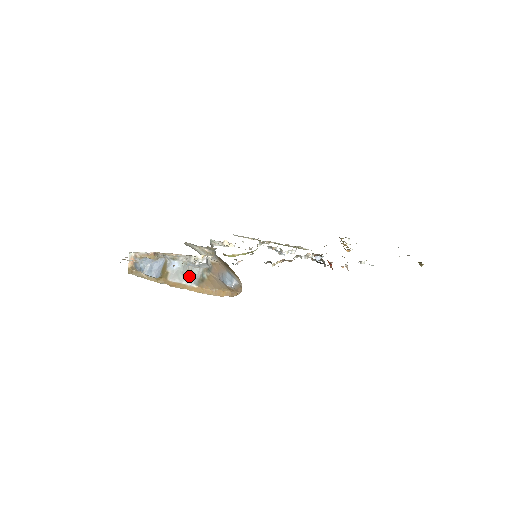
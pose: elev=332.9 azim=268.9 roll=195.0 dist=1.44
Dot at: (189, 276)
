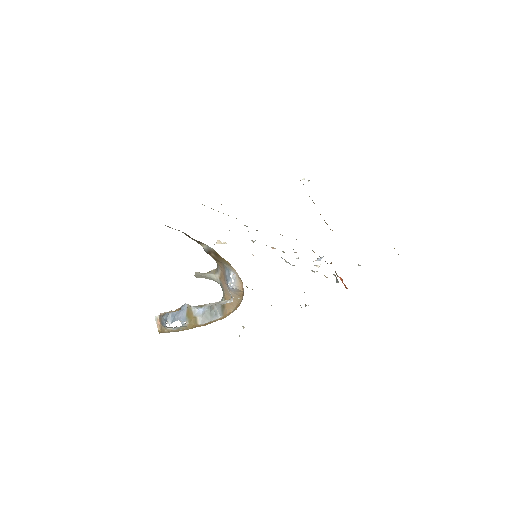
Dot at: (215, 312)
